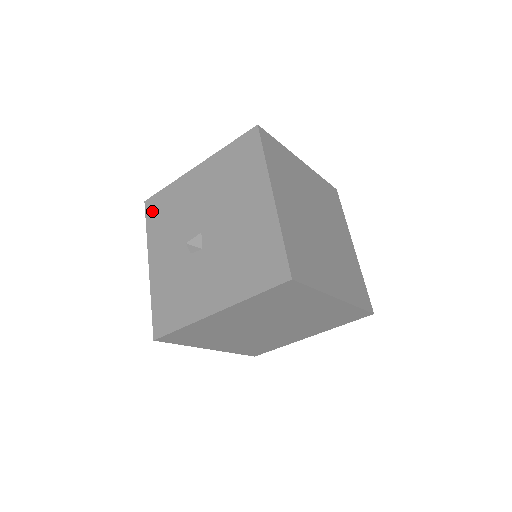
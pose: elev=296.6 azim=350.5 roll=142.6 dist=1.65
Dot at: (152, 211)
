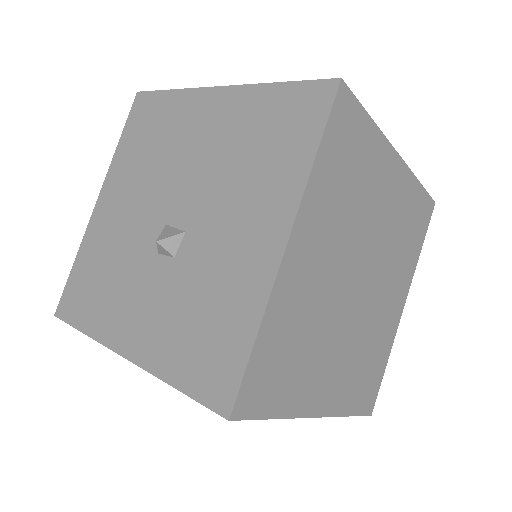
Dot at: (74, 307)
